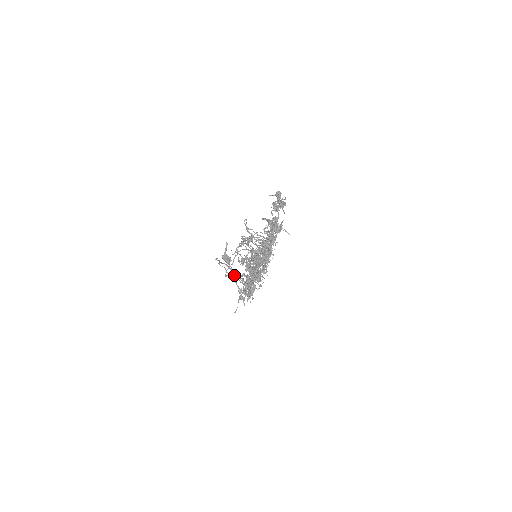
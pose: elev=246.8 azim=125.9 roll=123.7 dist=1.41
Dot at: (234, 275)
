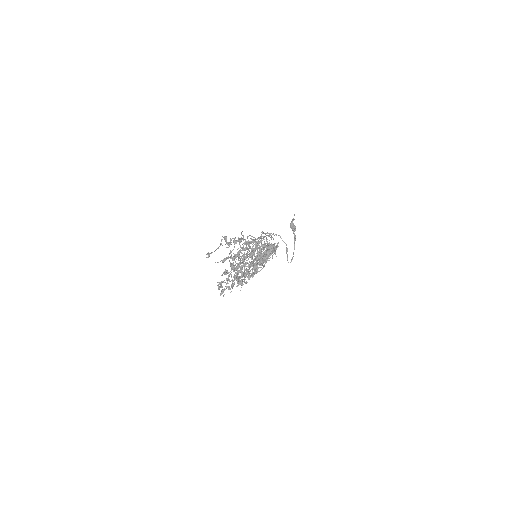
Dot at: occluded
